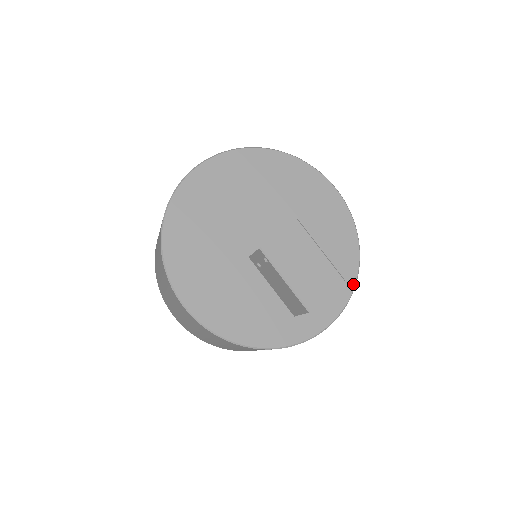
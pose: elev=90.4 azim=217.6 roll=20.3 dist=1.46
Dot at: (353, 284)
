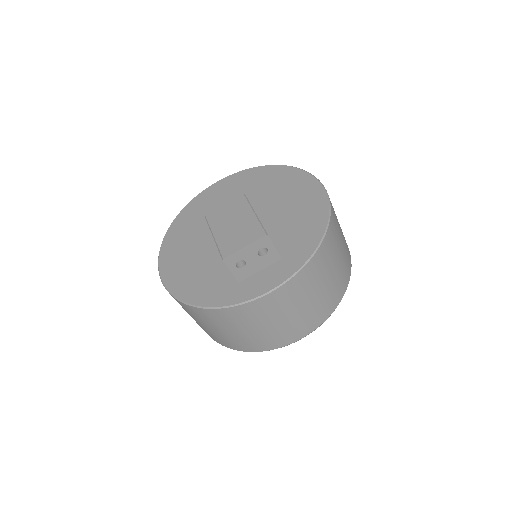
Dot at: (308, 256)
